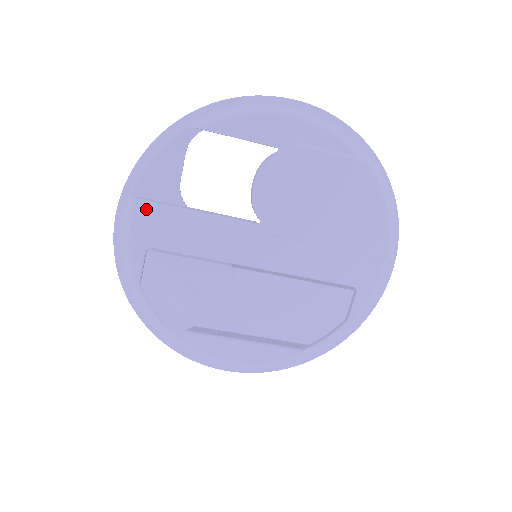
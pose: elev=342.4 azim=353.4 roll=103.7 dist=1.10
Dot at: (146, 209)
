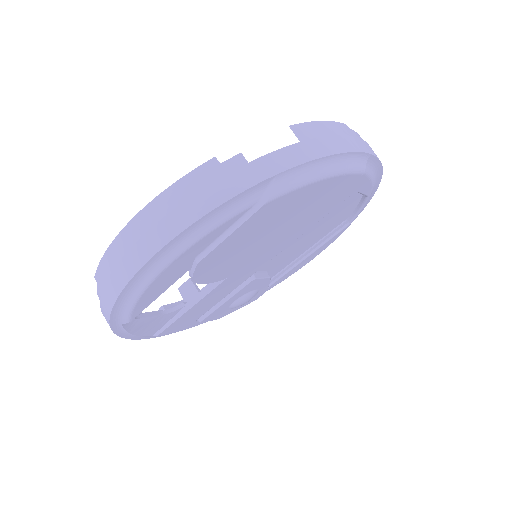
Dot at: (169, 330)
